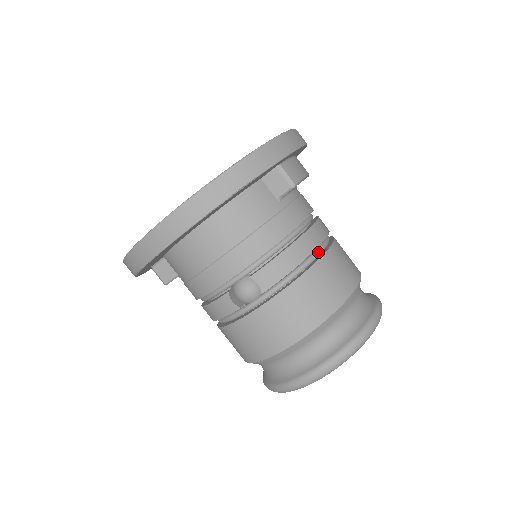
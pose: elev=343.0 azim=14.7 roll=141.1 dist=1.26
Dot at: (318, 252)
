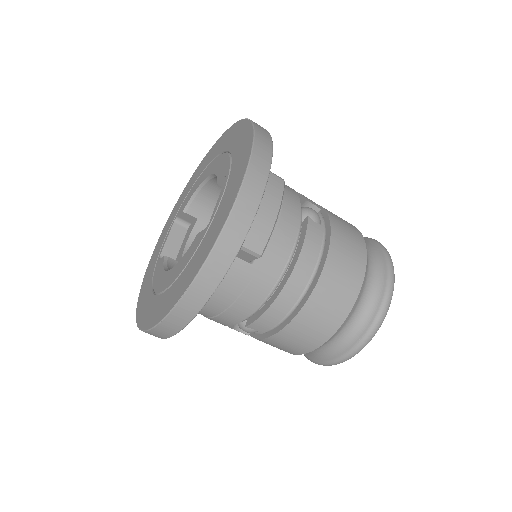
Dot at: (308, 286)
